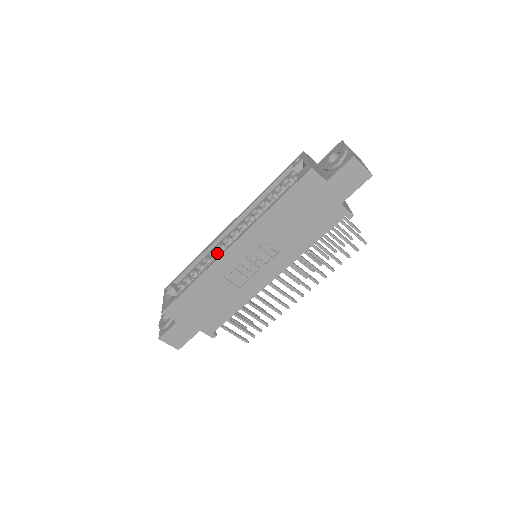
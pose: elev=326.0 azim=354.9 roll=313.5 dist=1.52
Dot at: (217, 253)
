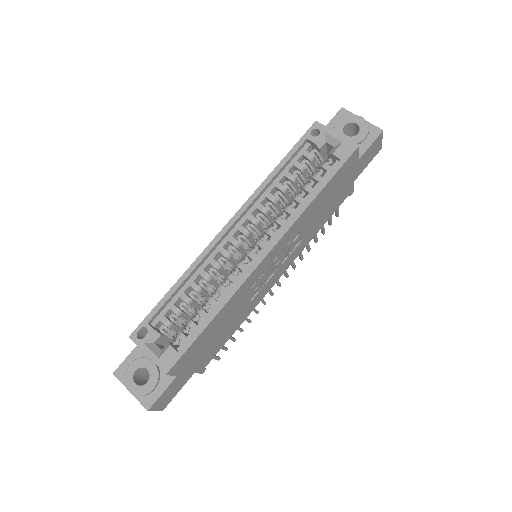
Dot at: occluded
